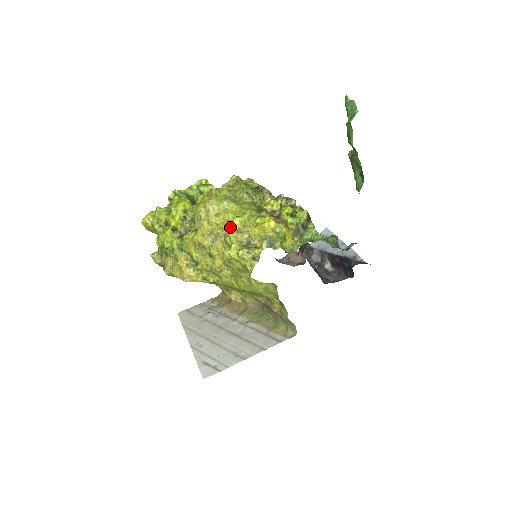
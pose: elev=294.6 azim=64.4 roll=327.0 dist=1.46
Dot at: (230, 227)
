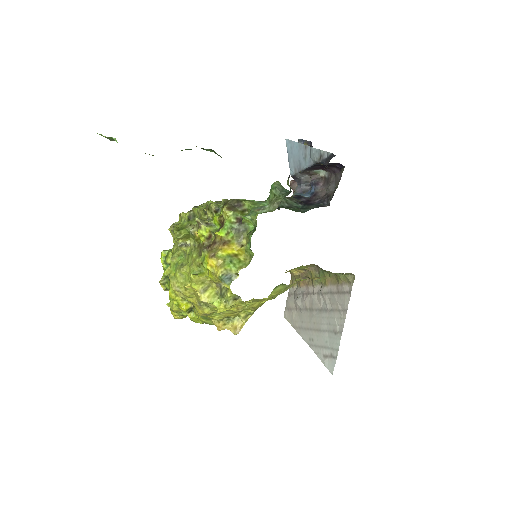
Dot at: occluded
